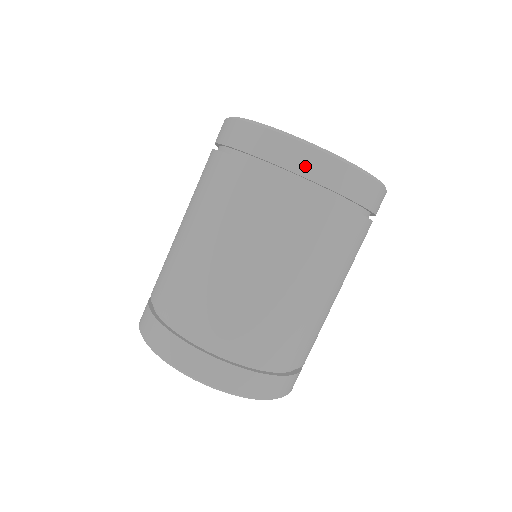
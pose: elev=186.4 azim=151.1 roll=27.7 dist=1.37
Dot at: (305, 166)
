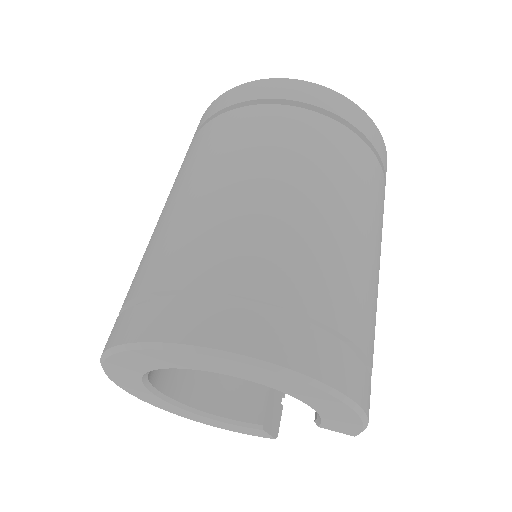
Dot at: (249, 94)
